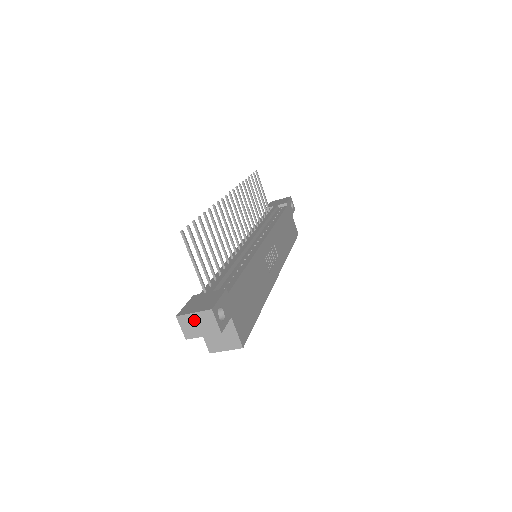
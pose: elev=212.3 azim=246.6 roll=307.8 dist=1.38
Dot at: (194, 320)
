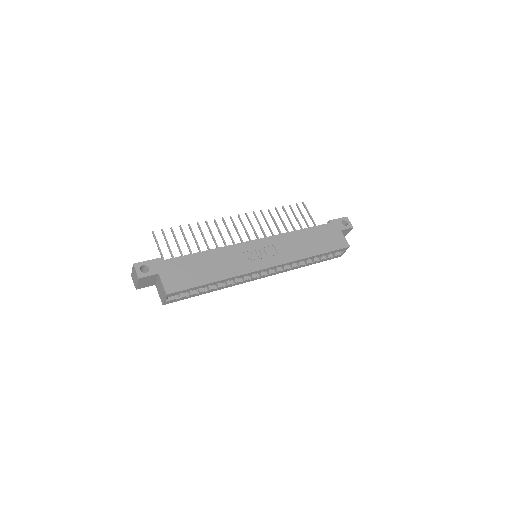
Dot at: (133, 274)
